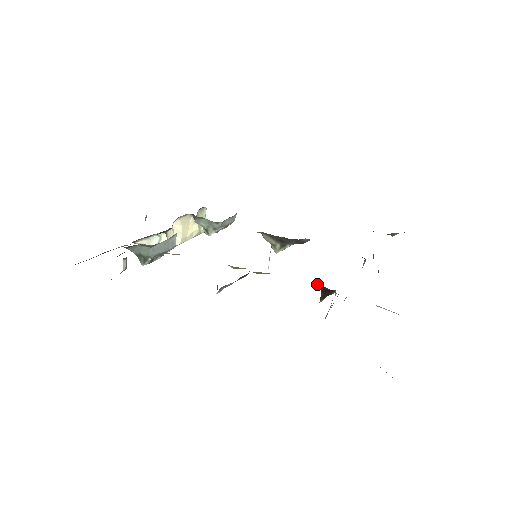
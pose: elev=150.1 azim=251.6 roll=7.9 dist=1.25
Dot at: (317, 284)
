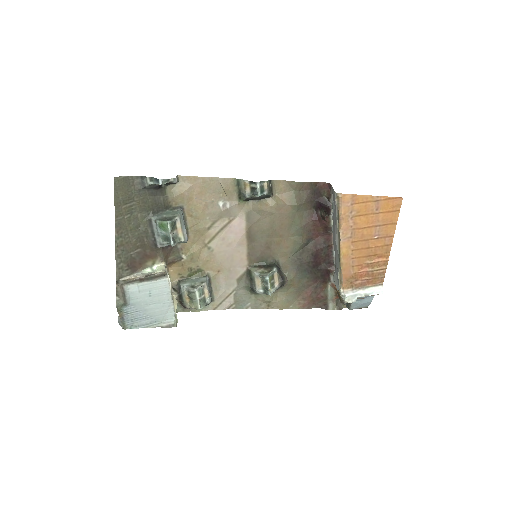
Dot at: (319, 202)
